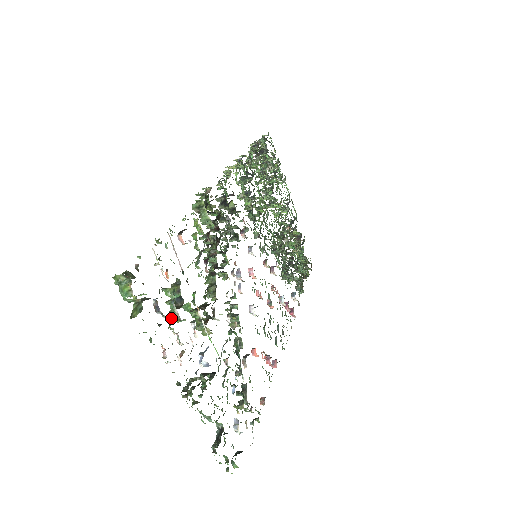
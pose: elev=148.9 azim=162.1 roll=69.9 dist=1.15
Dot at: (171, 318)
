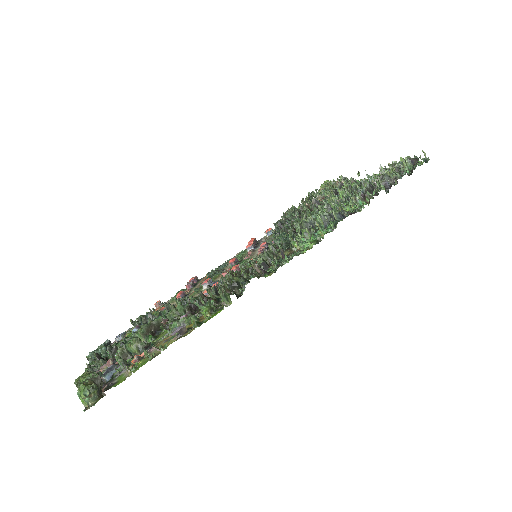
Dot at: (116, 354)
